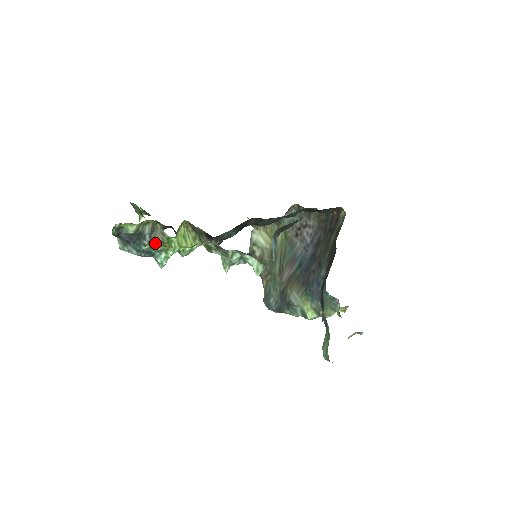
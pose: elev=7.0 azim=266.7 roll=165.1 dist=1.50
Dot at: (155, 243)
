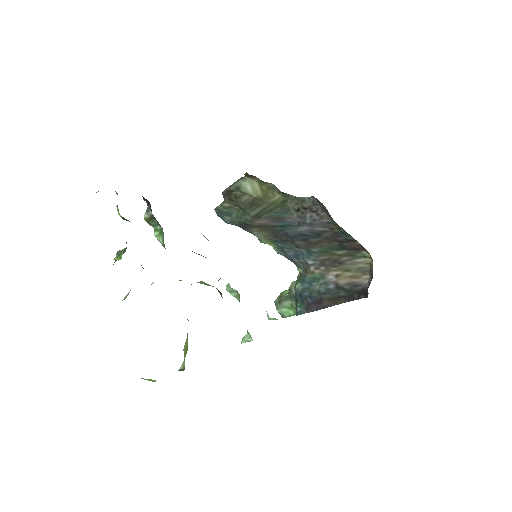
Dot at: occluded
